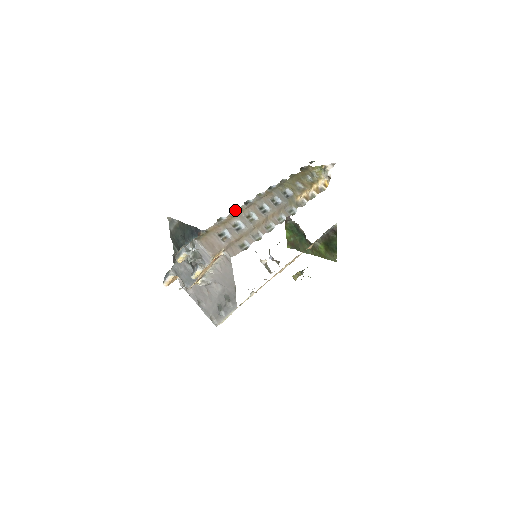
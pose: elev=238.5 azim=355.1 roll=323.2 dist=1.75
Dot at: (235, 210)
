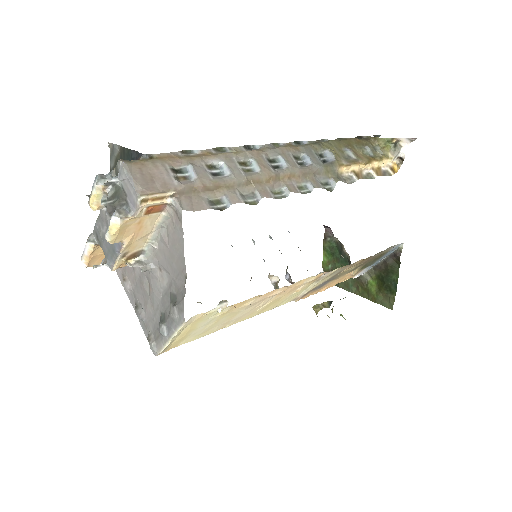
Dot at: (223, 150)
